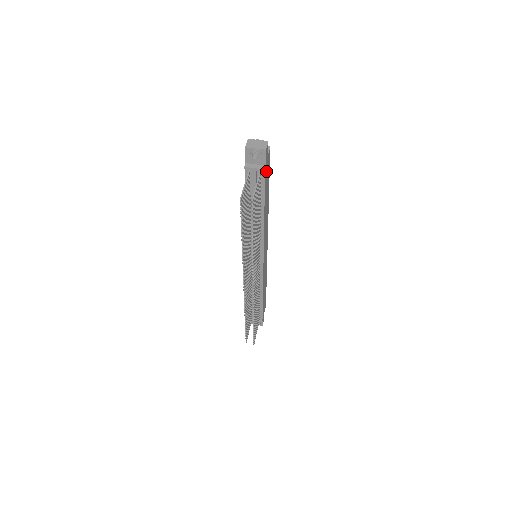
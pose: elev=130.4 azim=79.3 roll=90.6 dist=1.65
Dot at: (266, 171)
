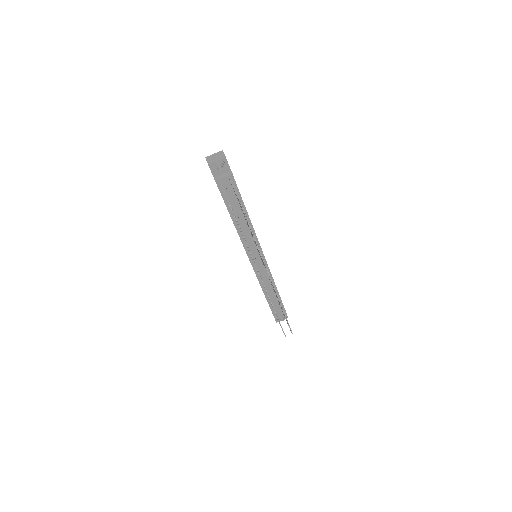
Dot at: occluded
